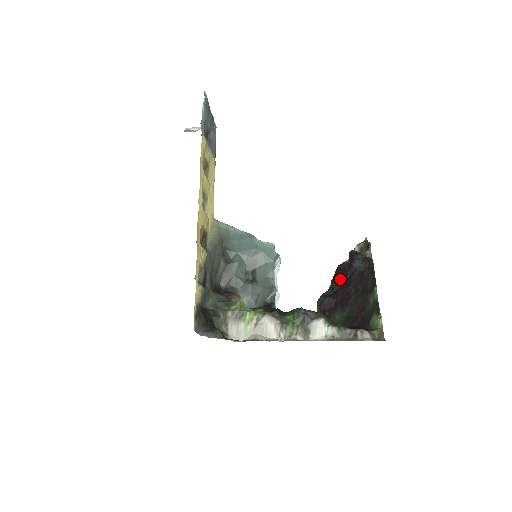
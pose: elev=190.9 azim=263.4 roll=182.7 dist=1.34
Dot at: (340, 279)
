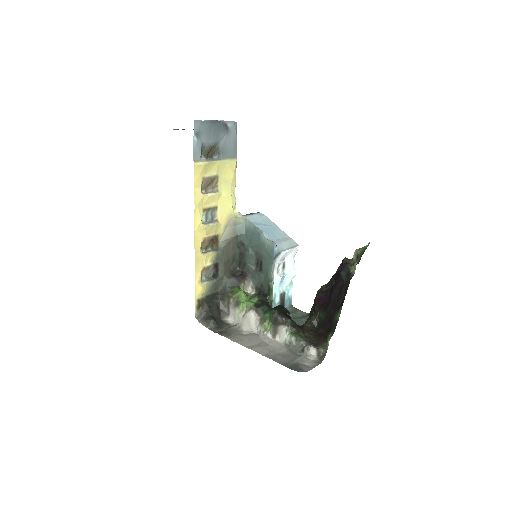
Dot at: (334, 279)
